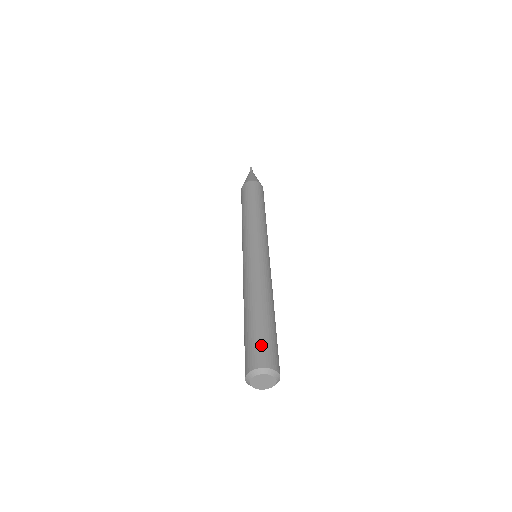
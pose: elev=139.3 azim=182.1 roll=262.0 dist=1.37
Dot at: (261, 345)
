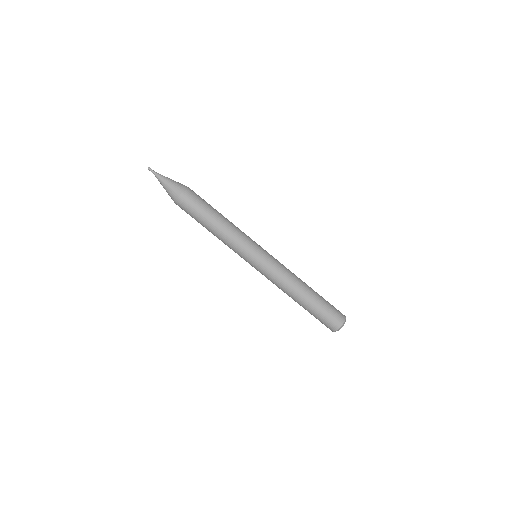
Dot at: (333, 310)
